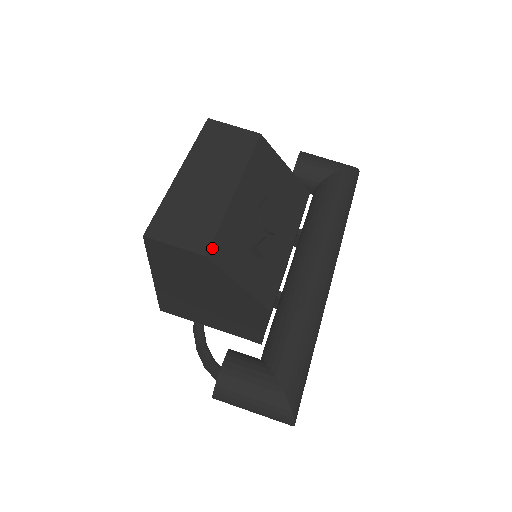
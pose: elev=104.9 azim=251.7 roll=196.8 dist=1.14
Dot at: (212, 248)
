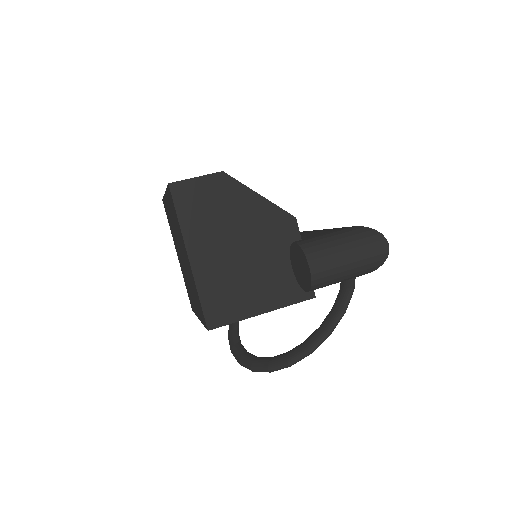
Dot at: occluded
